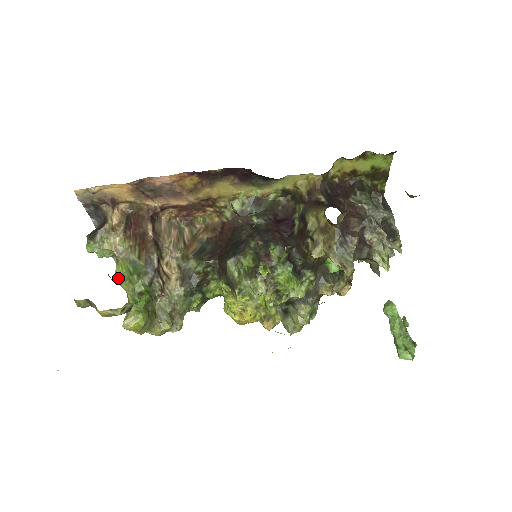
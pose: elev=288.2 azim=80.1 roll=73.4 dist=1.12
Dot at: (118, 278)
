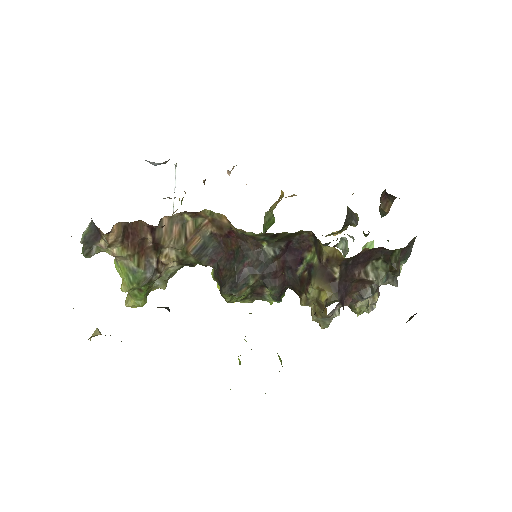
Dot at: (118, 269)
